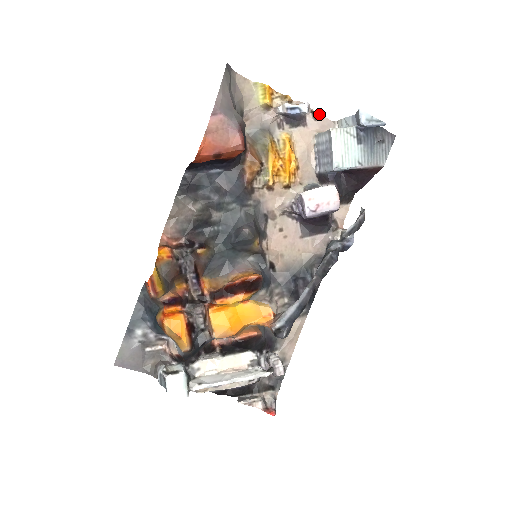
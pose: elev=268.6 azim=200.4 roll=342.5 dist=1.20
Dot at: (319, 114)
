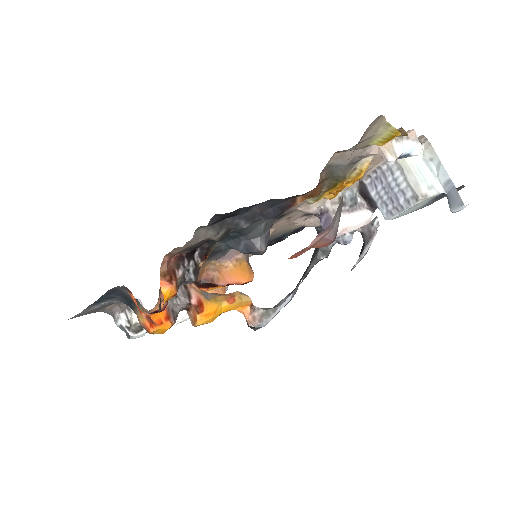
Dot at: (421, 141)
